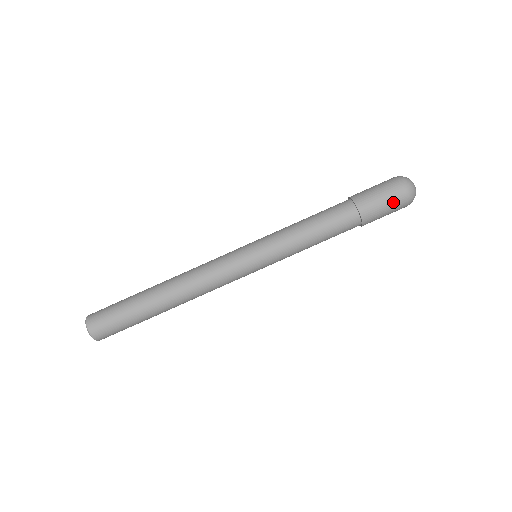
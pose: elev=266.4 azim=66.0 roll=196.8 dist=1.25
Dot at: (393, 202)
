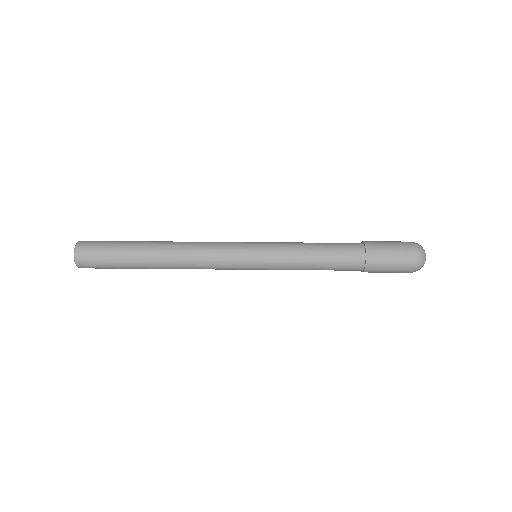
Dot at: (398, 242)
